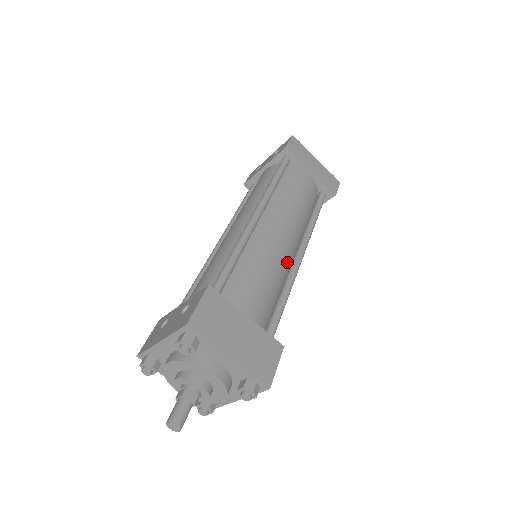
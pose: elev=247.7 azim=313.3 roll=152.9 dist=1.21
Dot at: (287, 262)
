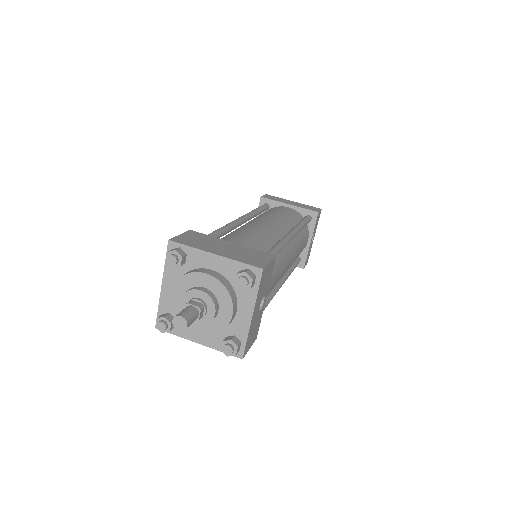
Dot at: (276, 237)
